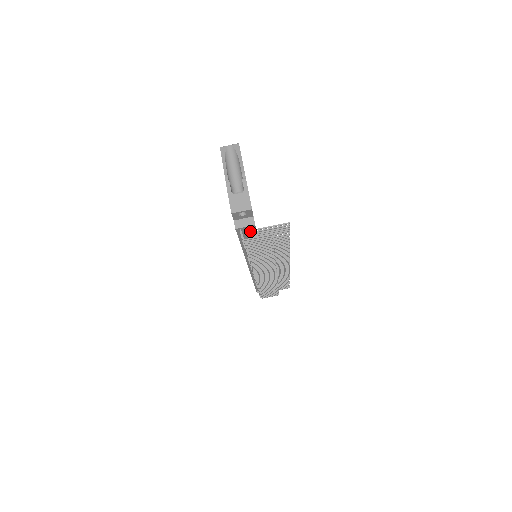
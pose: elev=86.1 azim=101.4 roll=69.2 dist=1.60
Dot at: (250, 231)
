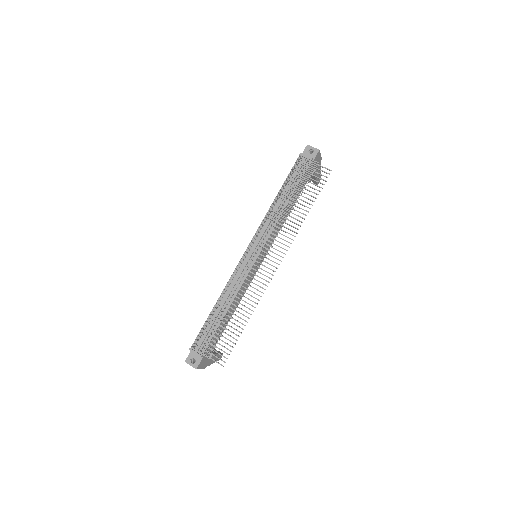
Dot at: (301, 171)
